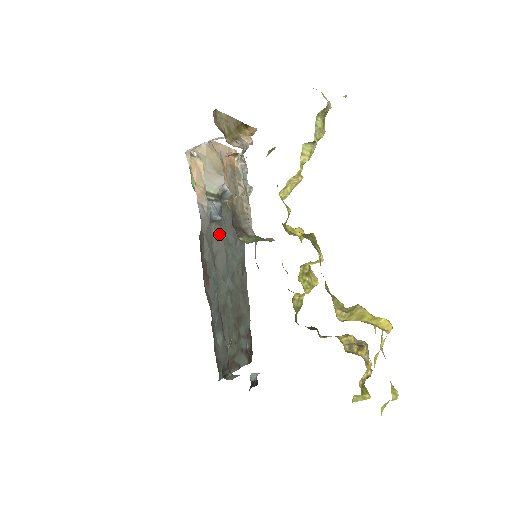
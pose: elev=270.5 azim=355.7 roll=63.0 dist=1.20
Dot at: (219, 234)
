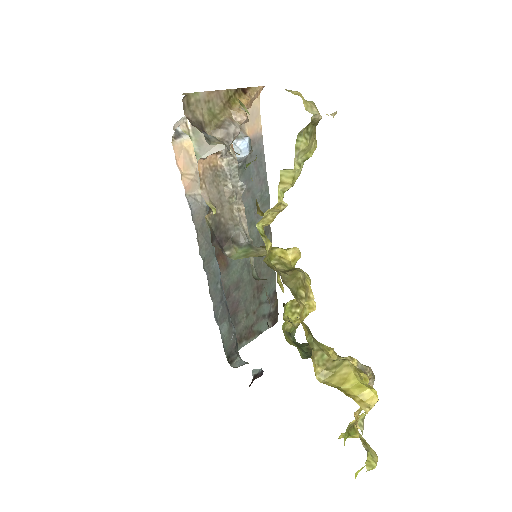
Dot at: occluded
